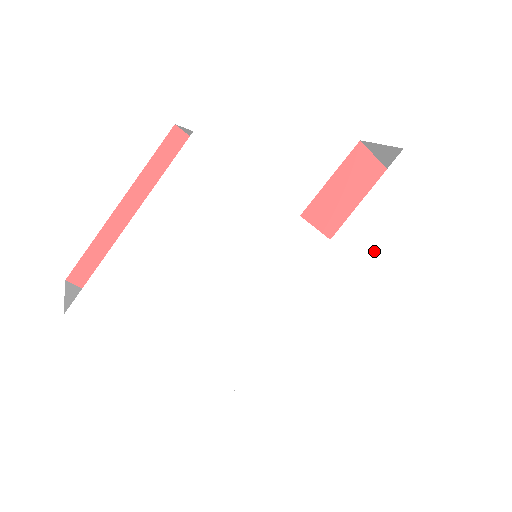
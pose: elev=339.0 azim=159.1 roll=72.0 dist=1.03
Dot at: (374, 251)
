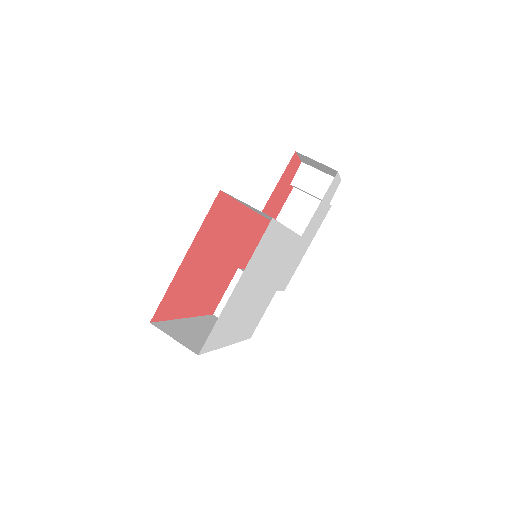
Dot at: (313, 230)
